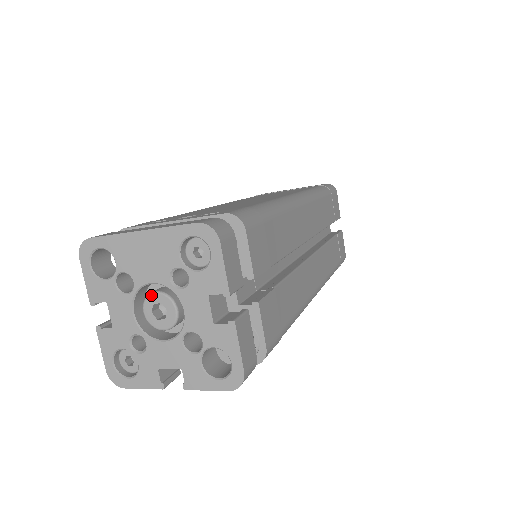
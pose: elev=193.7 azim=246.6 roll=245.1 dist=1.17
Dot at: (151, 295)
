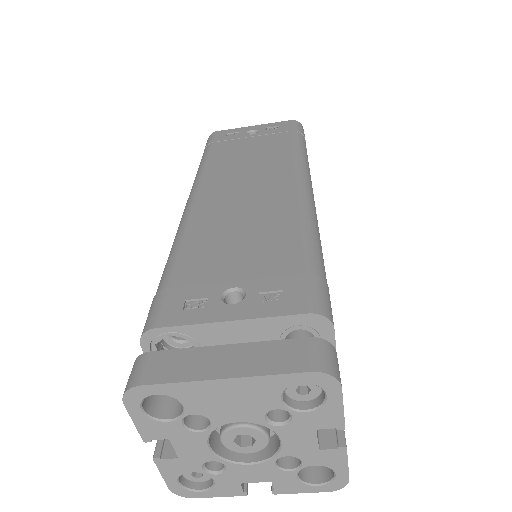
Dot at: (234, 429)
